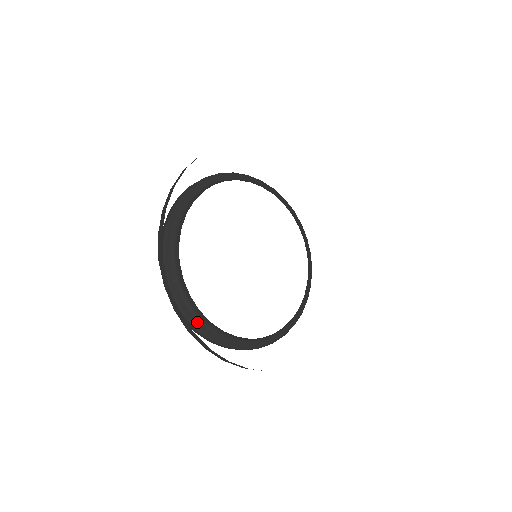
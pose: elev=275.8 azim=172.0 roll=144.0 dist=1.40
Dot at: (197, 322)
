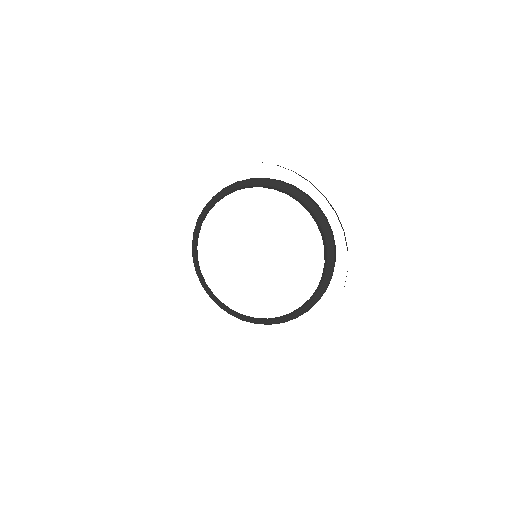
Dot at: (227, 308)
